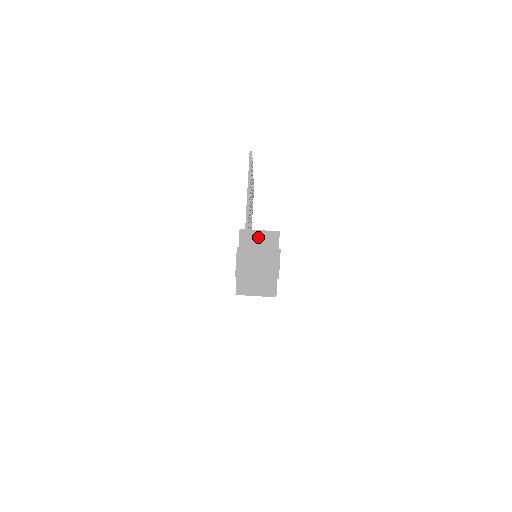
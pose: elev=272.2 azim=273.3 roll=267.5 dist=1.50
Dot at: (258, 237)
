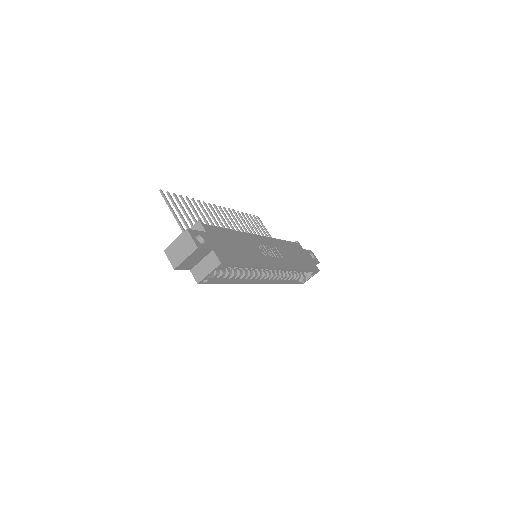
Dot at: occluded
